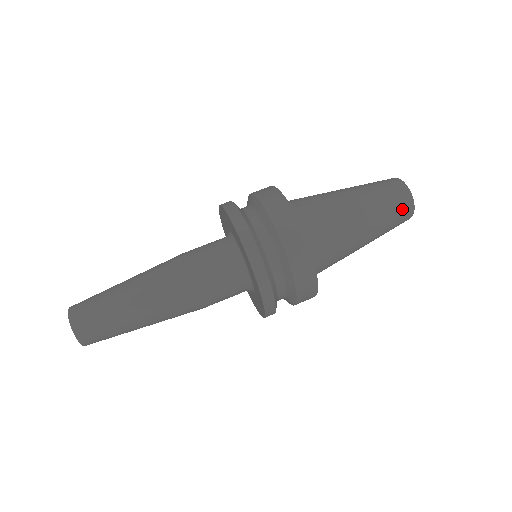
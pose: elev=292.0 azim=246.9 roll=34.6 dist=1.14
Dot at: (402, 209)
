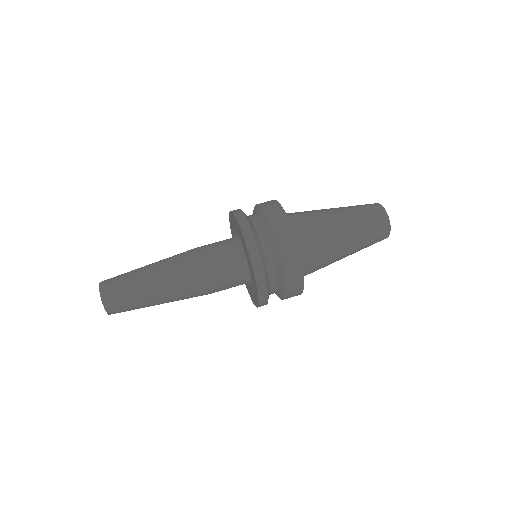
Dot at: (376, 216)
